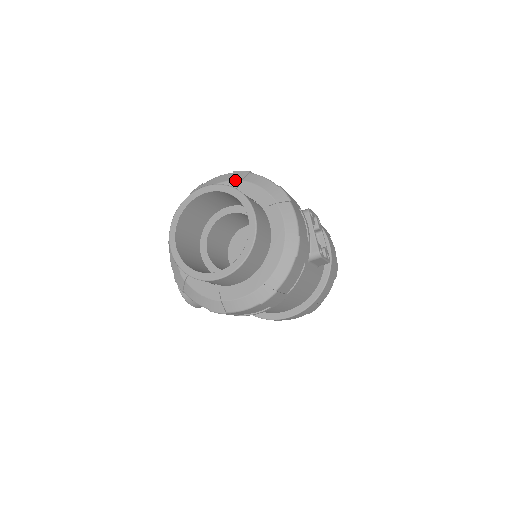
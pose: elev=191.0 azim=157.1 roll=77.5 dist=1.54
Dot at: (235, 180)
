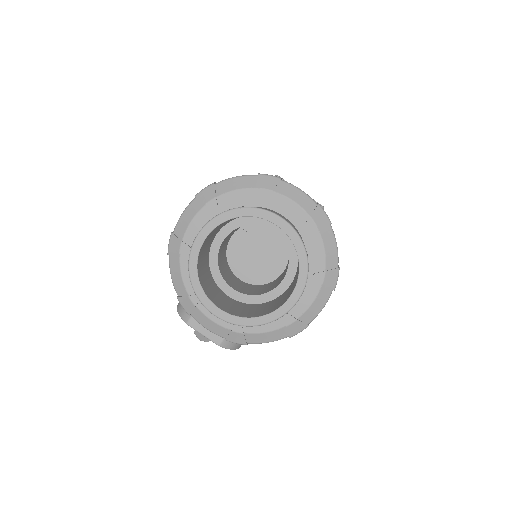
Dot at: (209, 202)
